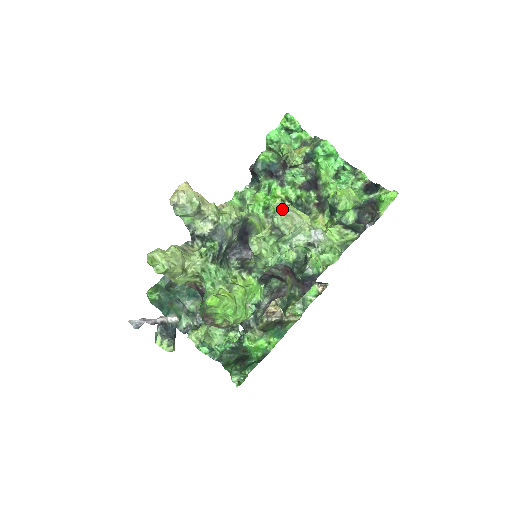
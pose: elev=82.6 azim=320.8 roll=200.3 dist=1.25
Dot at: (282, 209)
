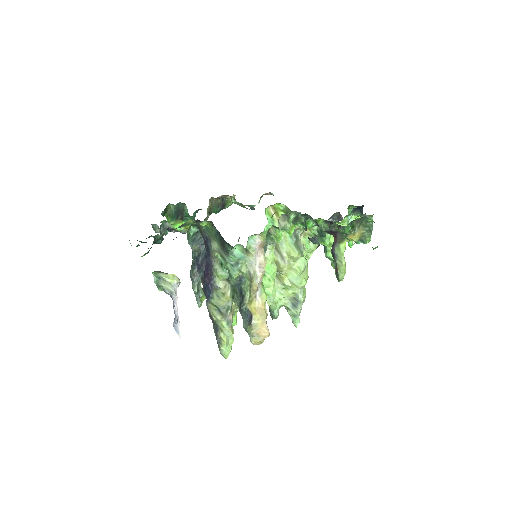
Dot at: occluded
